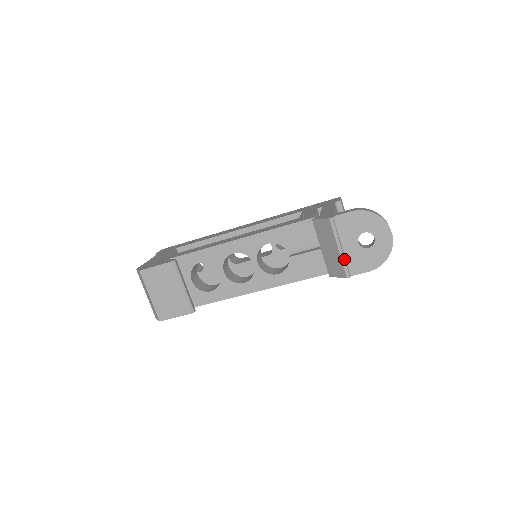
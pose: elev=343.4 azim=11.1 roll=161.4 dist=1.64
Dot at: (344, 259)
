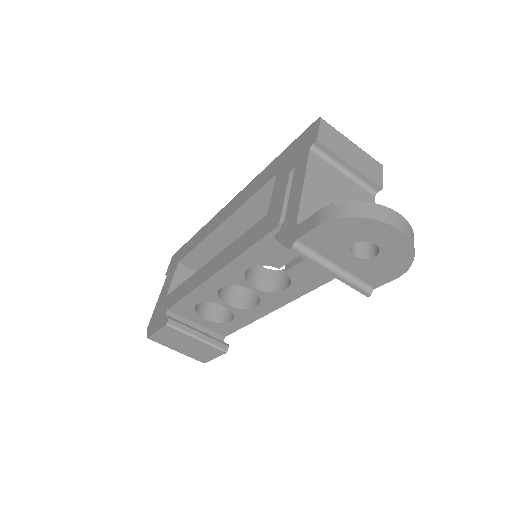
Dot at: (347, 282)
